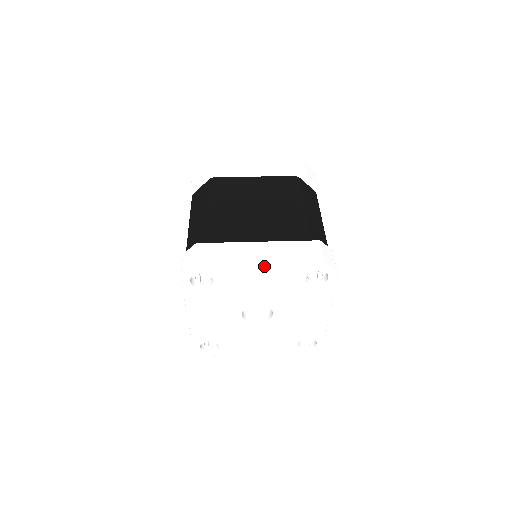
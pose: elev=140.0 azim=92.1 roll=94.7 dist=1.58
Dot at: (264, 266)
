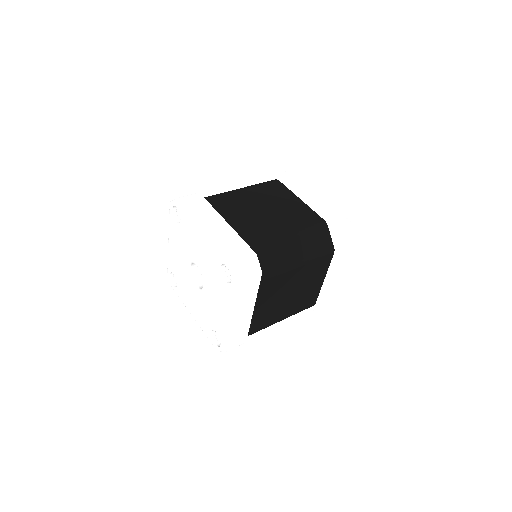
Dot at: (203, 232)
